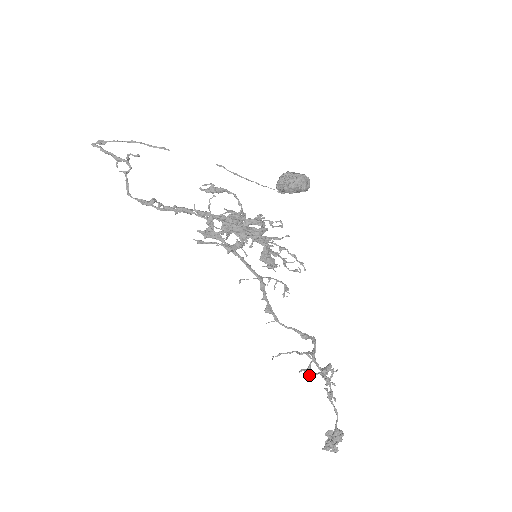
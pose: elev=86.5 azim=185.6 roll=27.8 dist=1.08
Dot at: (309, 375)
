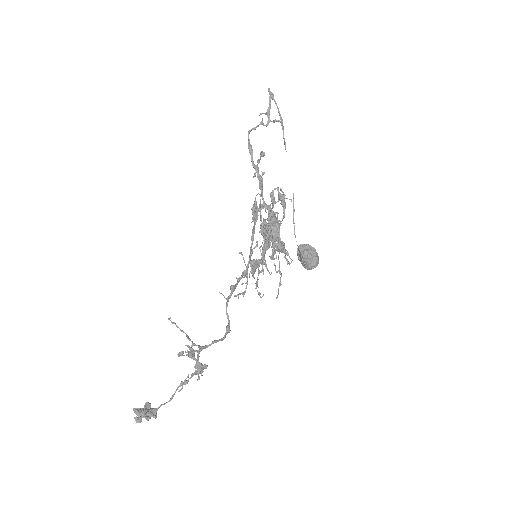
Dot at: (192, 354)
